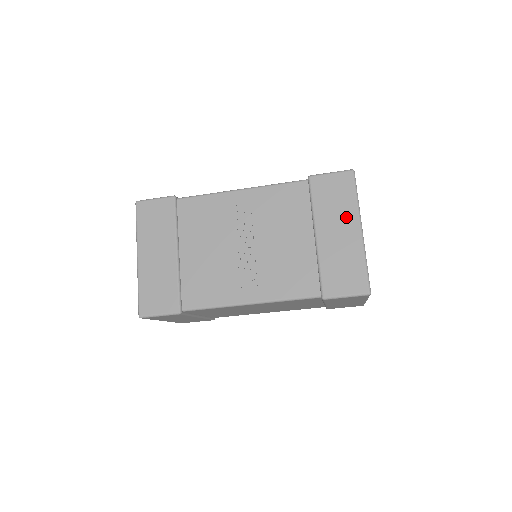
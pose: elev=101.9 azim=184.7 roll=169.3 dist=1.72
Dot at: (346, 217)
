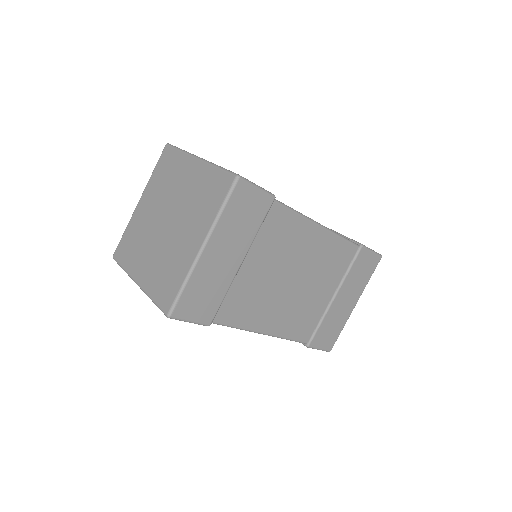
Dot at: occluded
